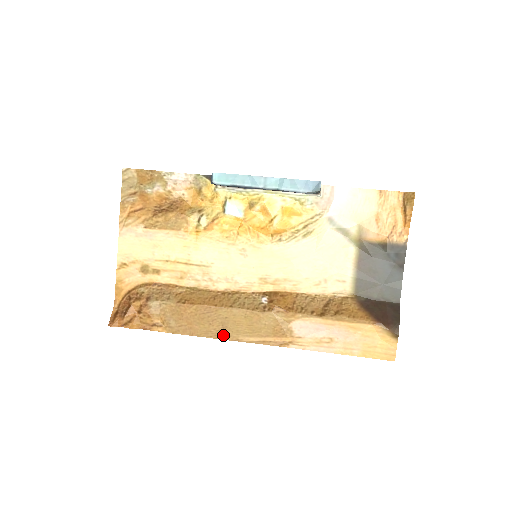
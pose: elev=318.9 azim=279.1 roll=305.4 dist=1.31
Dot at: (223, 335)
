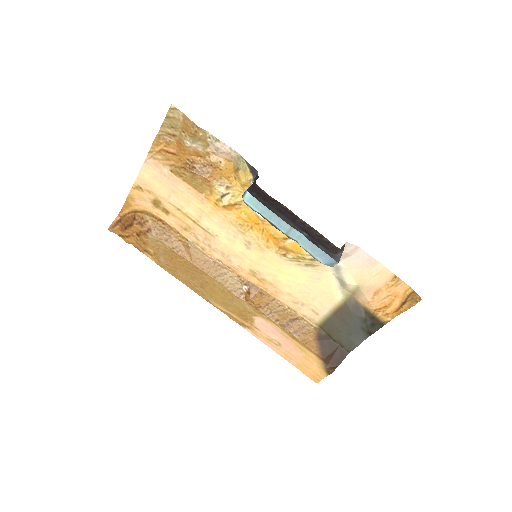
Dot at: (198, 291)
